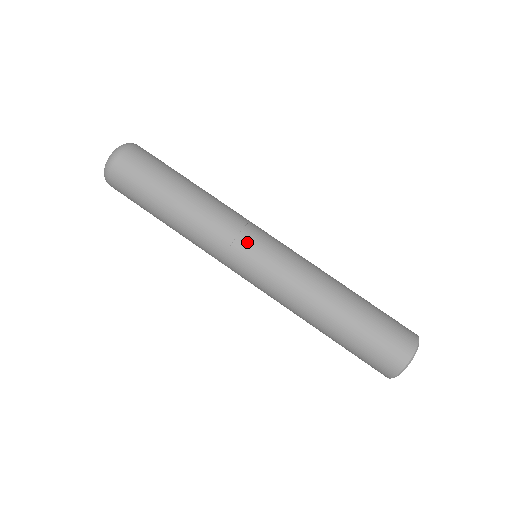
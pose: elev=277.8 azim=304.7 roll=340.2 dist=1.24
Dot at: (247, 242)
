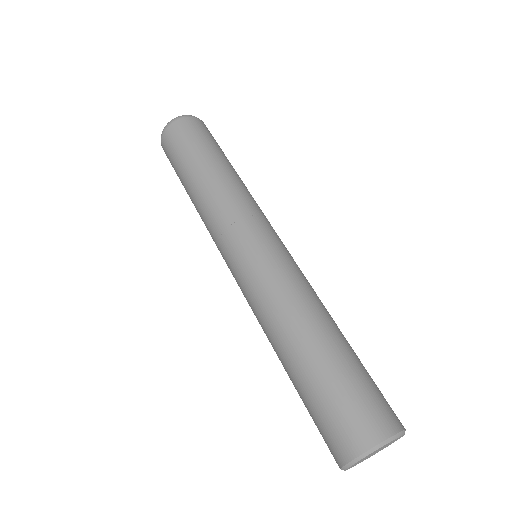
Dot at: (253, 226)
